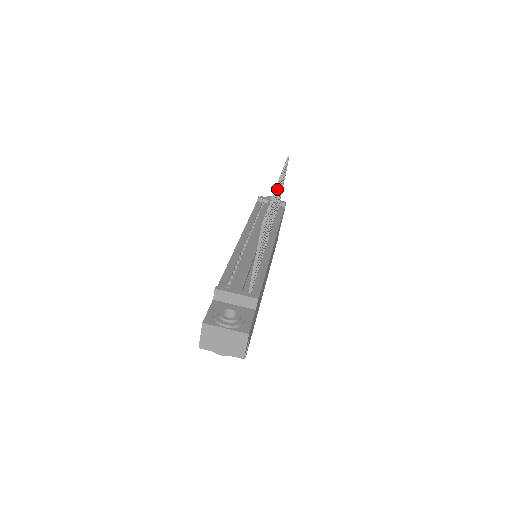
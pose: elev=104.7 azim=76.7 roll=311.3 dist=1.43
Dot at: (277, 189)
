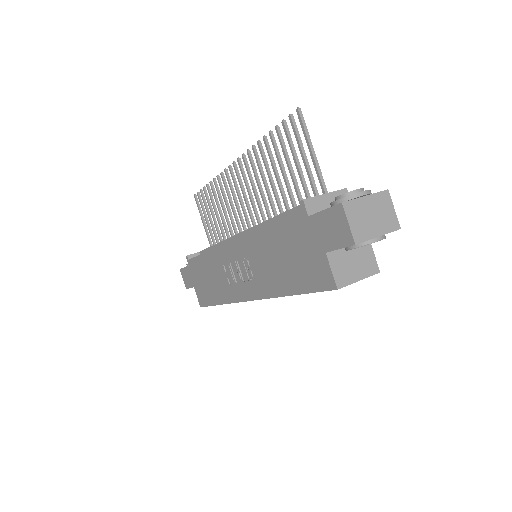
Dot at: (244, 154)
